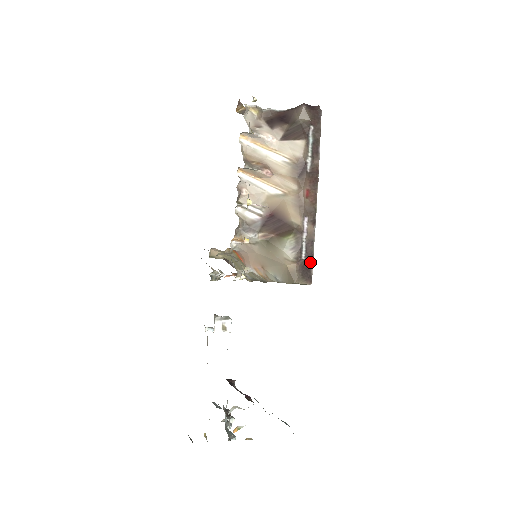
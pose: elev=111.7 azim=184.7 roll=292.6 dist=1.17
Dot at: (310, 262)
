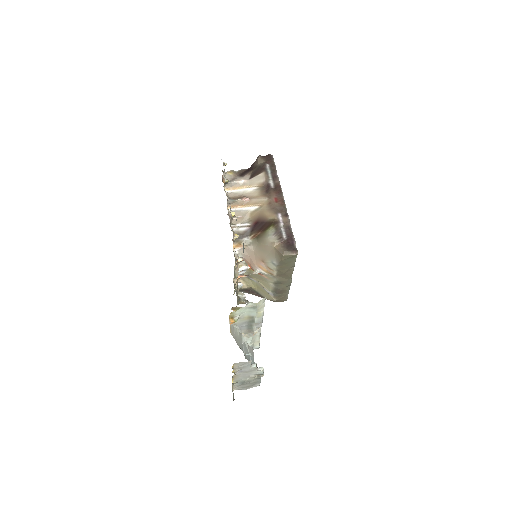
Dot at: (292, 240)
